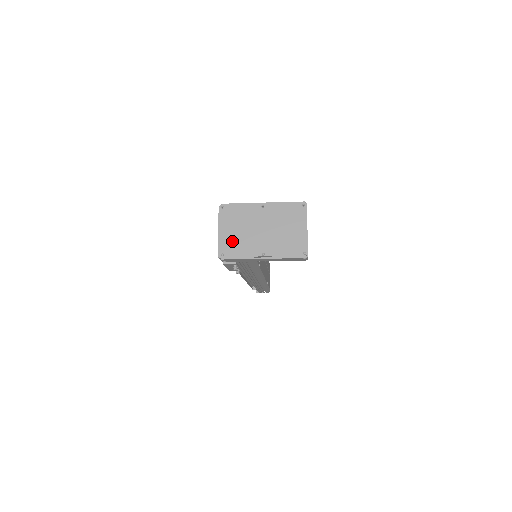
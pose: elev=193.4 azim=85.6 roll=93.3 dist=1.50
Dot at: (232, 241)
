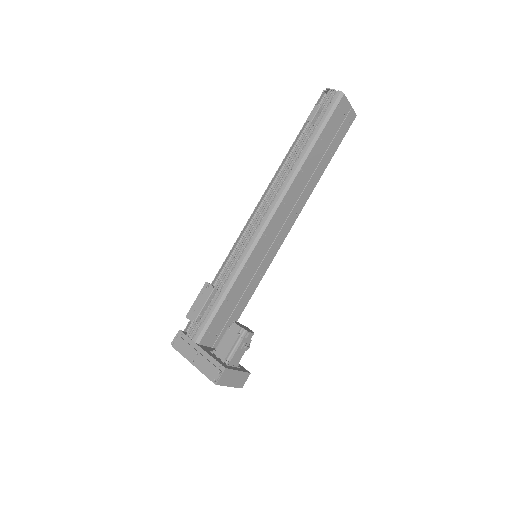
Dot at: occluded
